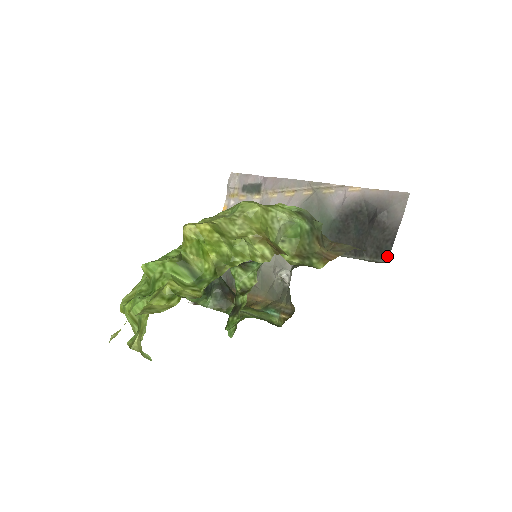
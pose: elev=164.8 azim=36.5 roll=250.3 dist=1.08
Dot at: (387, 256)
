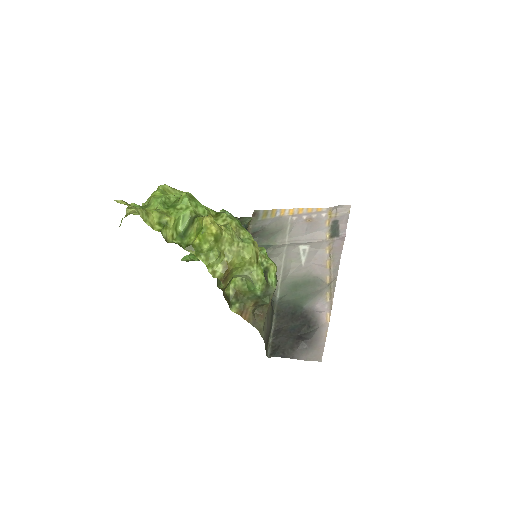
Dot at: (272, 355)
